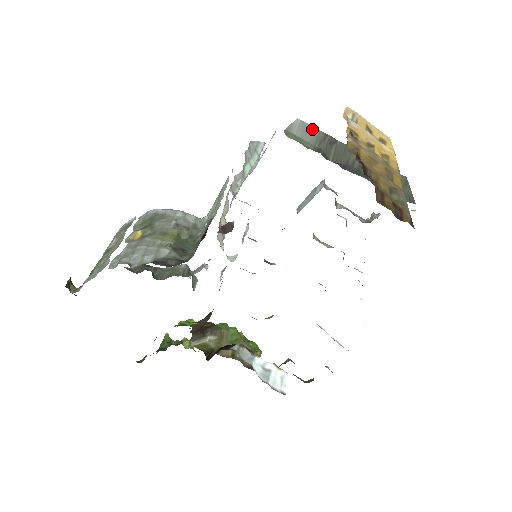
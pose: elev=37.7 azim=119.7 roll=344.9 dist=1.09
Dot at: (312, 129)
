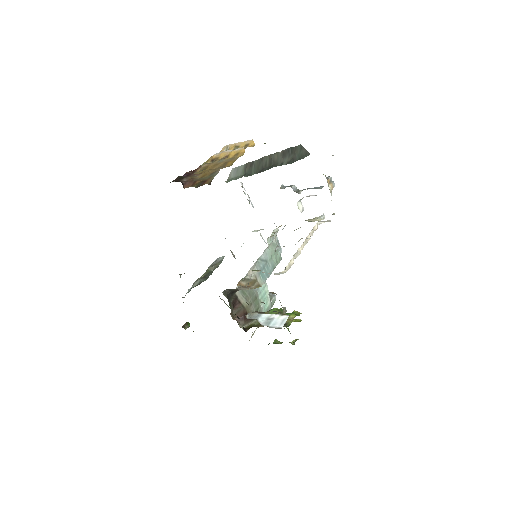
Dot at: (240, 167)
